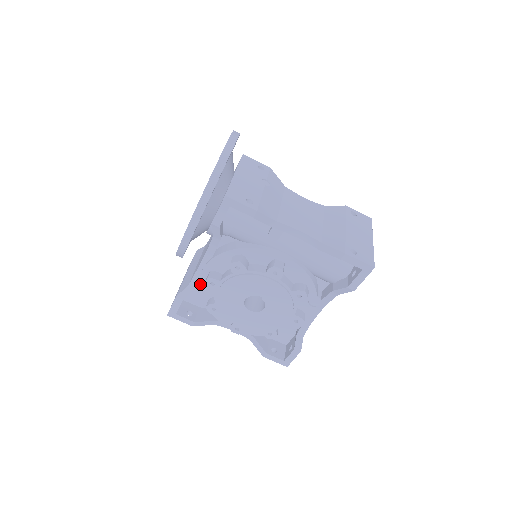
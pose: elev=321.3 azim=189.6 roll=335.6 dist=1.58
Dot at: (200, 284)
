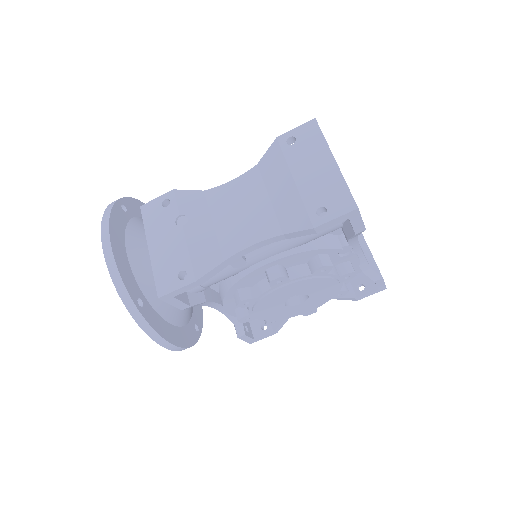
Dot at: occluded
